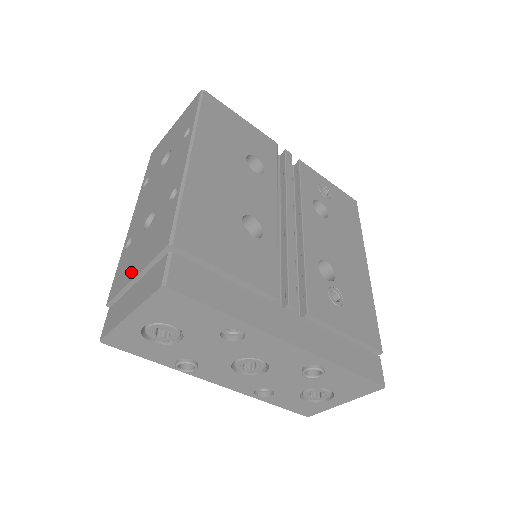
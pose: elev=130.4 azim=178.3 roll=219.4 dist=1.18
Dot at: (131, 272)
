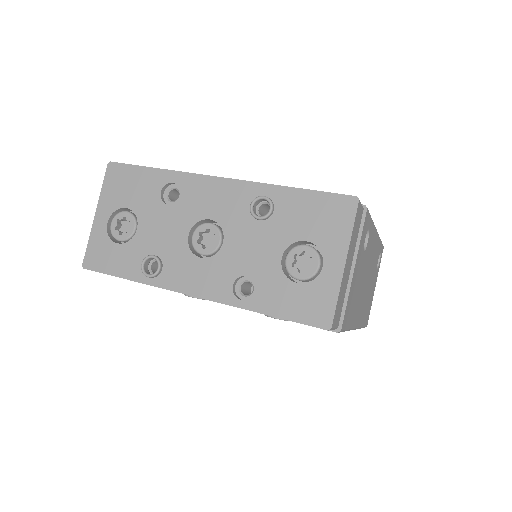
Dot at: occluded
